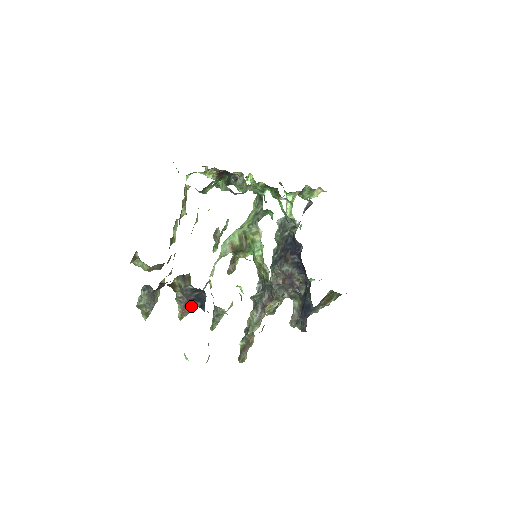
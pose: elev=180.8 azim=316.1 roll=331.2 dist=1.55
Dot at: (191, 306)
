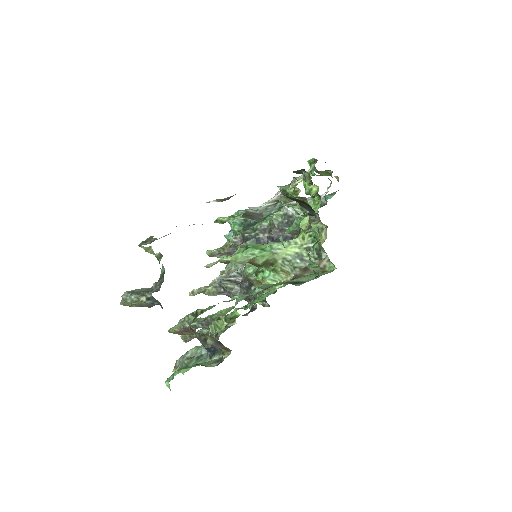
Dot at: (192, 333)
